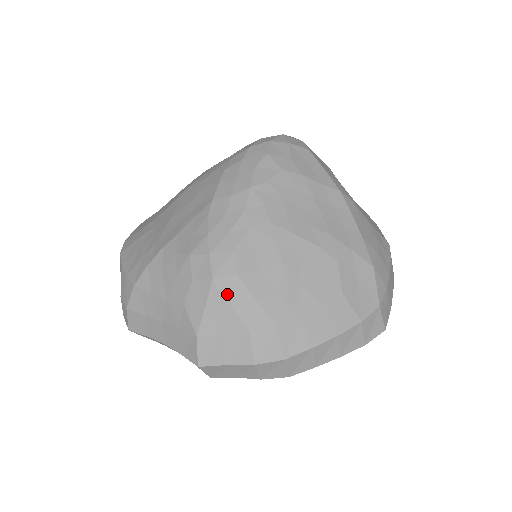
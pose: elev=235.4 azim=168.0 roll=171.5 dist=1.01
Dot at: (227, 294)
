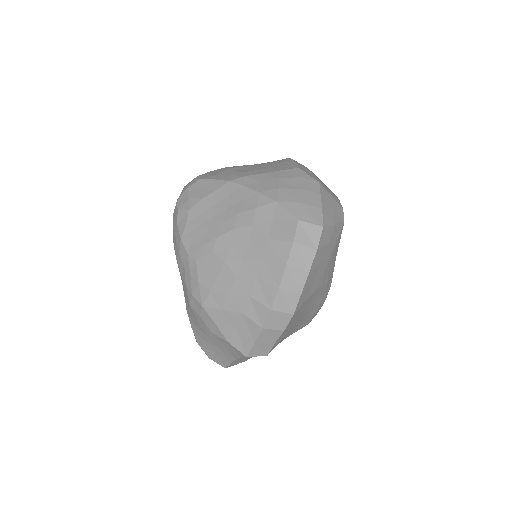
Dot at: (215, 306)
